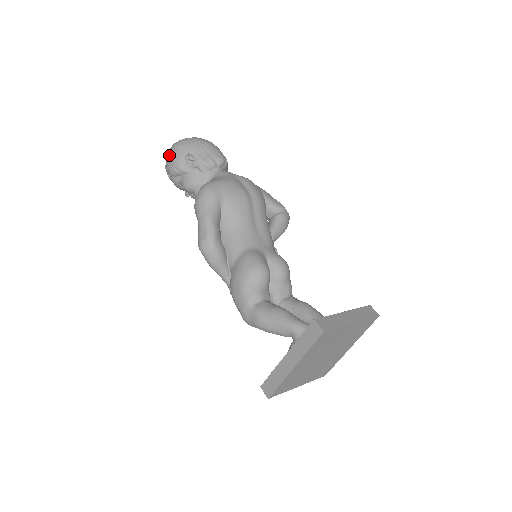
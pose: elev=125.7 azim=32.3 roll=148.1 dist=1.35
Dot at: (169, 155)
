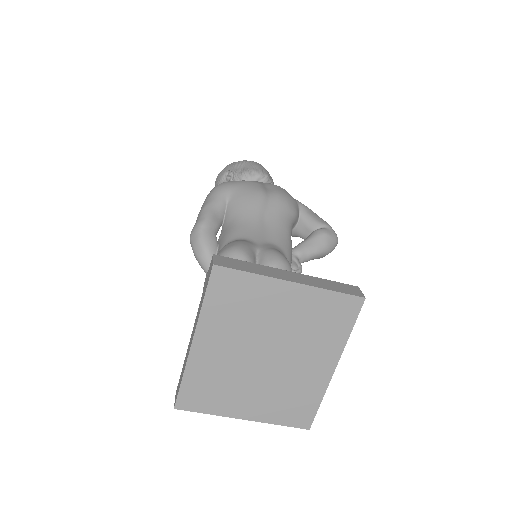
Dot at: (216, 178)
